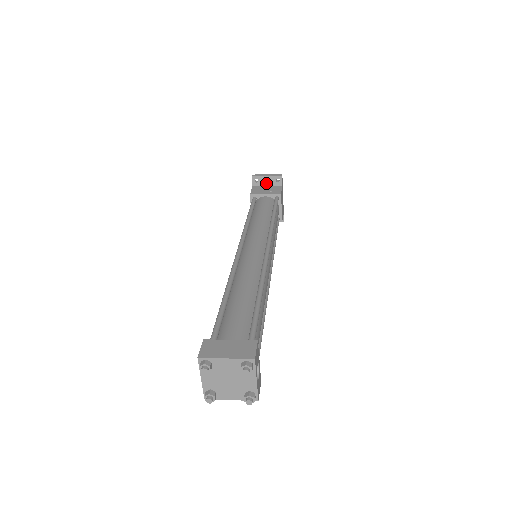
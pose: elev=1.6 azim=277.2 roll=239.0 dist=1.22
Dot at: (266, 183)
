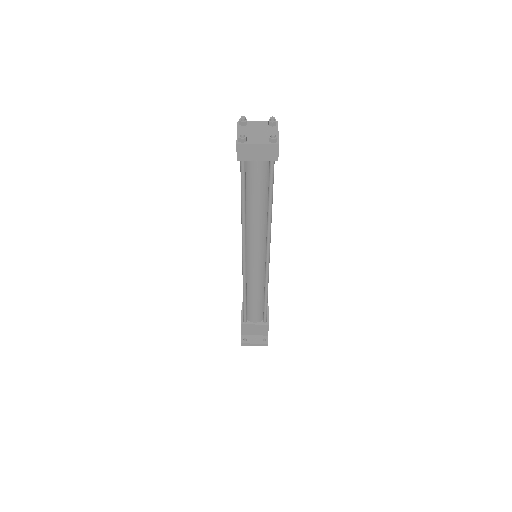
Dot at: occluded
